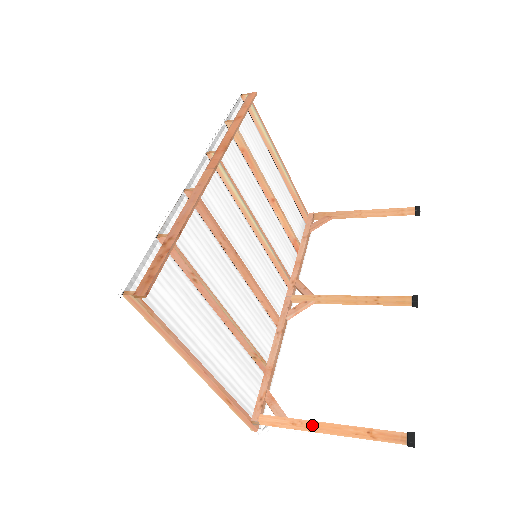
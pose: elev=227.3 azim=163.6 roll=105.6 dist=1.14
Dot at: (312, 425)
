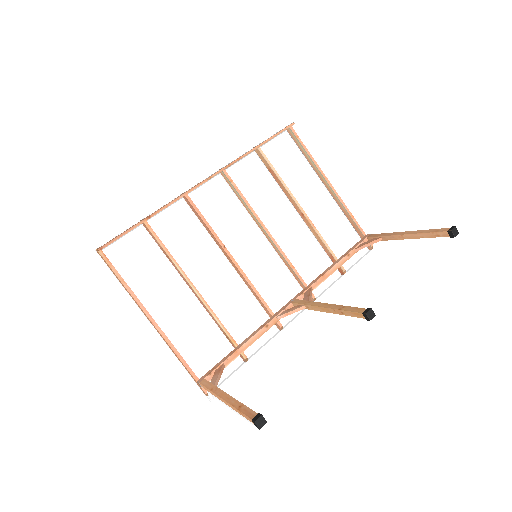
Dot at: (219, 392)
